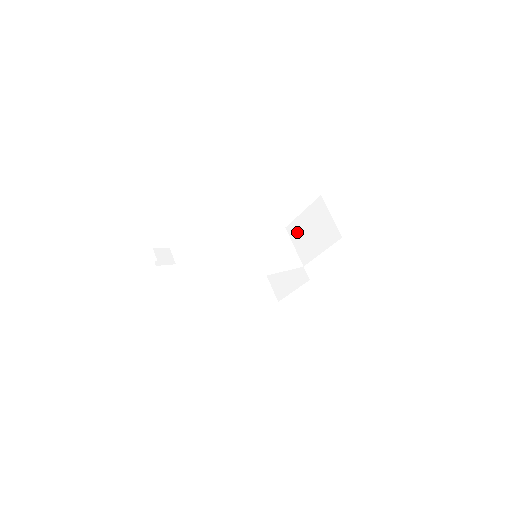
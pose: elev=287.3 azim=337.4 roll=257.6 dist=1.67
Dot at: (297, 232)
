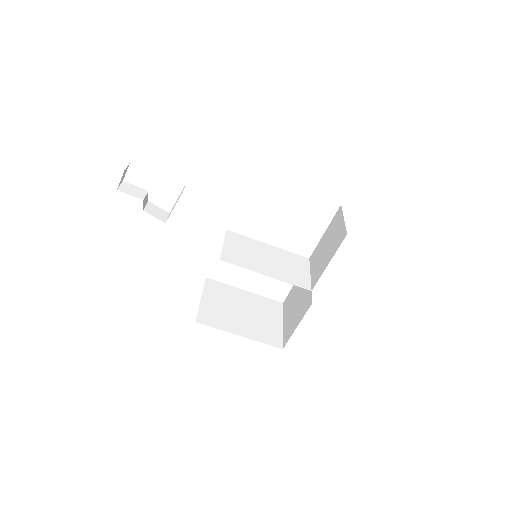
Dot at: (316, 256)
